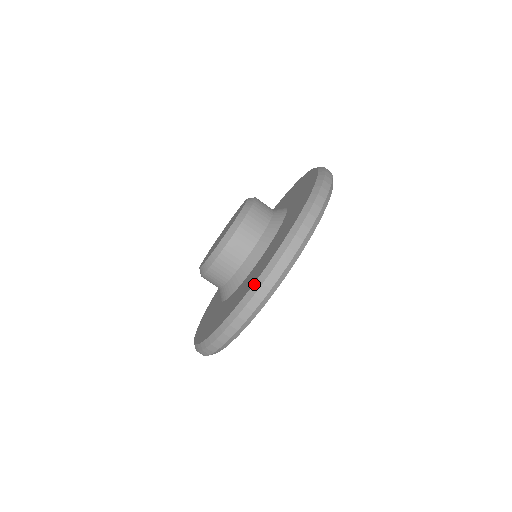
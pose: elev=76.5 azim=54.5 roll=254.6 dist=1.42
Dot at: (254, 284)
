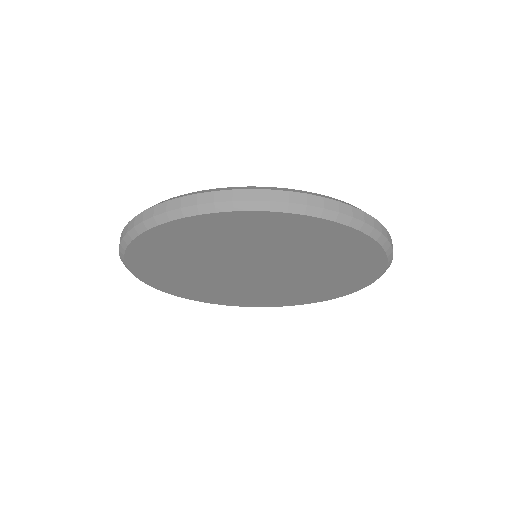
Dot at: (210, 189)
